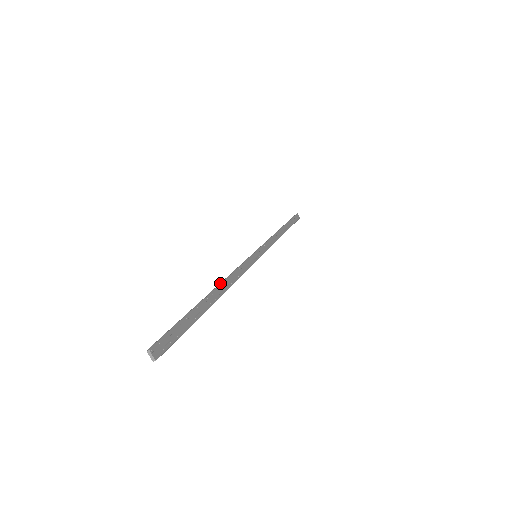
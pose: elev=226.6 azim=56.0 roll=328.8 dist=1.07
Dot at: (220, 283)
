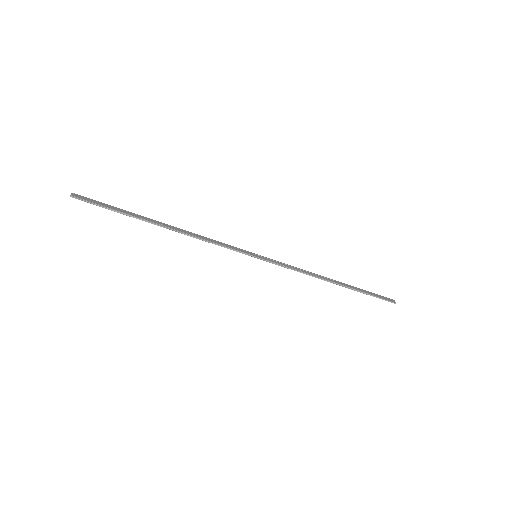
Dot at: (180, 230)
